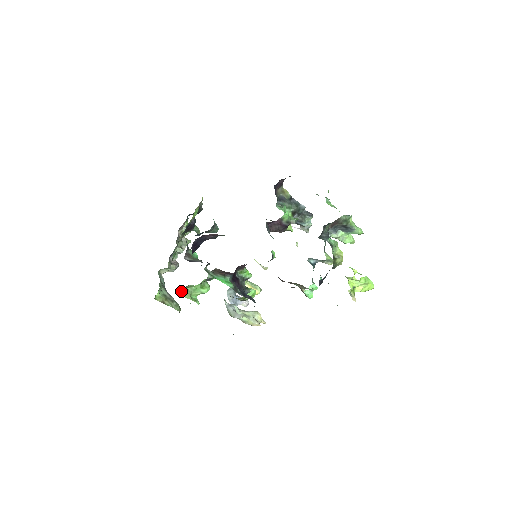
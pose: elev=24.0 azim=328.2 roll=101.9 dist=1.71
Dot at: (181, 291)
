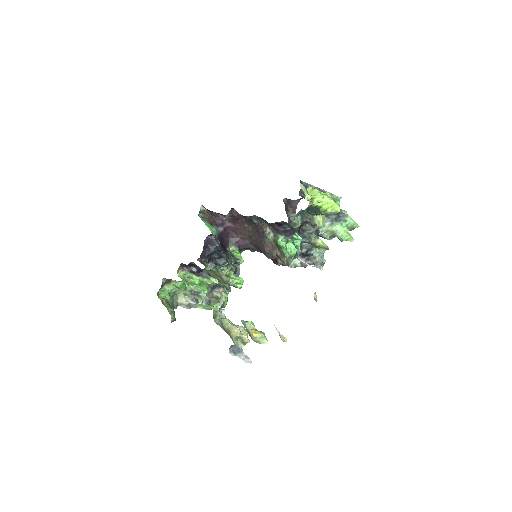
Dot at: (179, 276)
